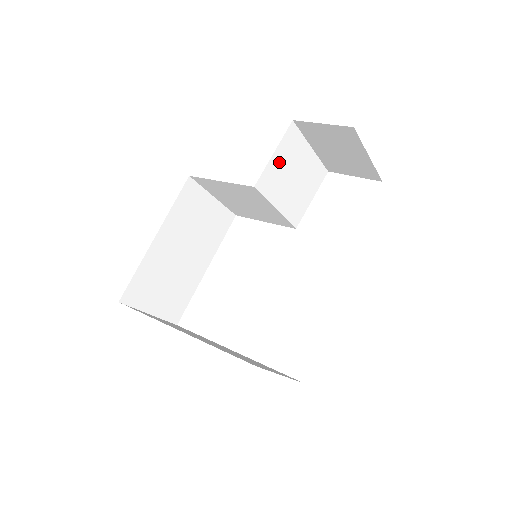
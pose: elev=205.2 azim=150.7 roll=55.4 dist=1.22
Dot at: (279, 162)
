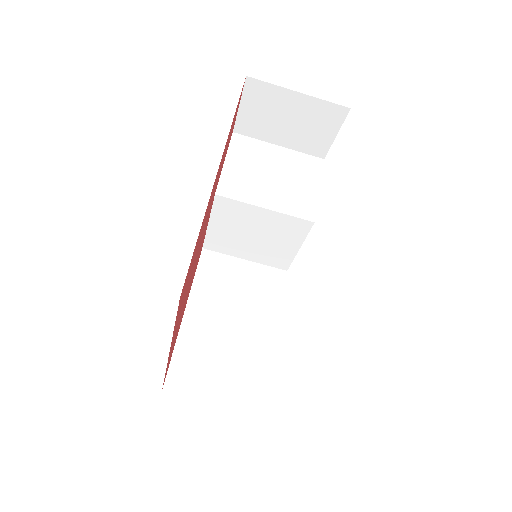
Dot at: (238, 167)
